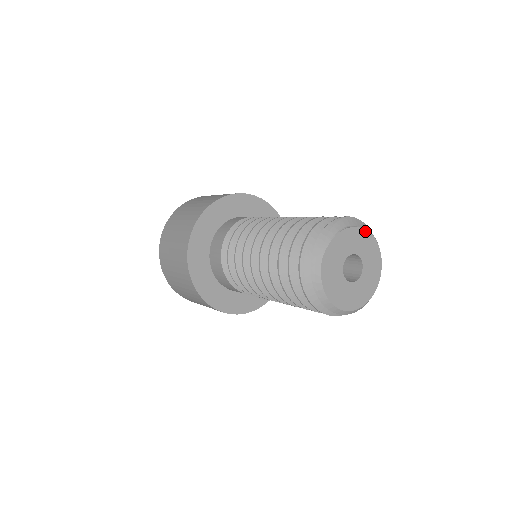
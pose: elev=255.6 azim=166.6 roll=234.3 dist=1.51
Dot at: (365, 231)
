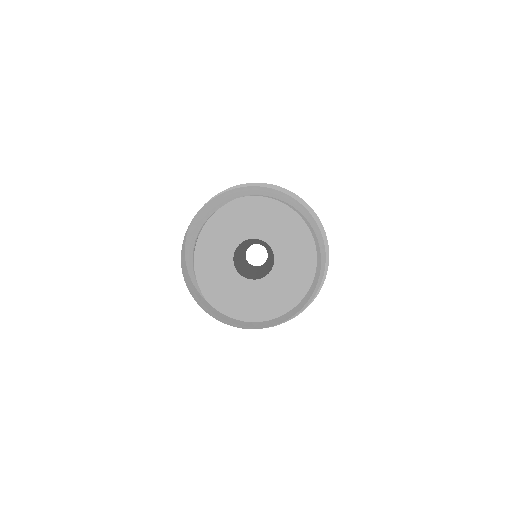
Dot at: (222, 209)
